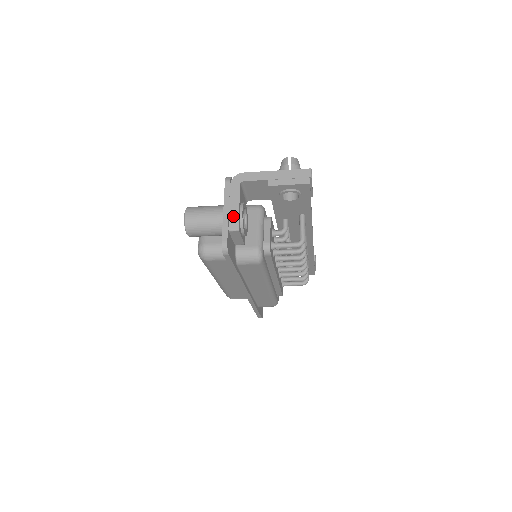
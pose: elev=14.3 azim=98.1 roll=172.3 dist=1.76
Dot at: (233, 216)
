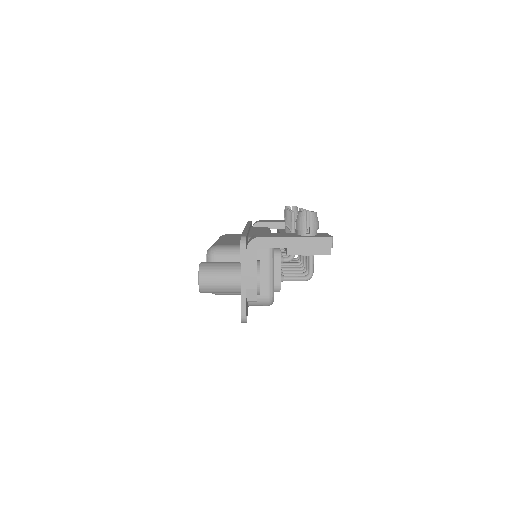
Dot at: (251, 288)
